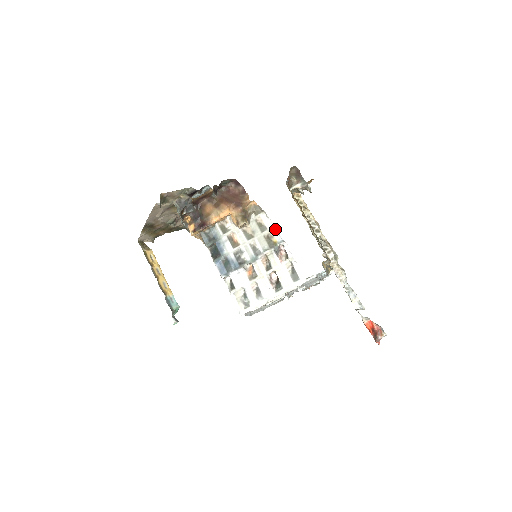
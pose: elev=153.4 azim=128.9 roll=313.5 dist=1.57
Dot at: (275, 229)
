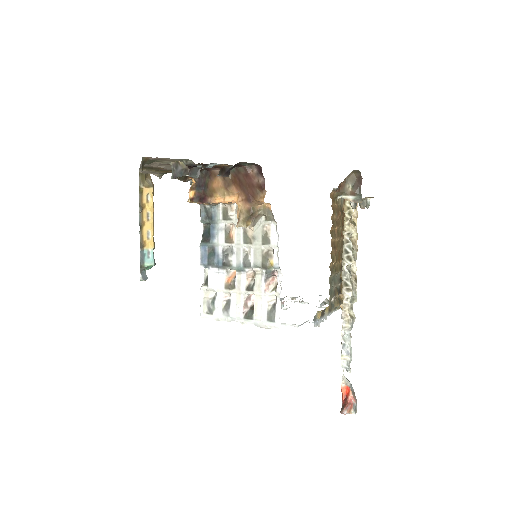
Dot at: (278, 250)
